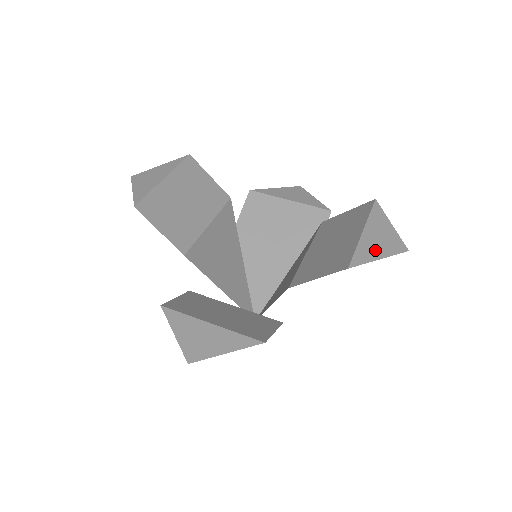
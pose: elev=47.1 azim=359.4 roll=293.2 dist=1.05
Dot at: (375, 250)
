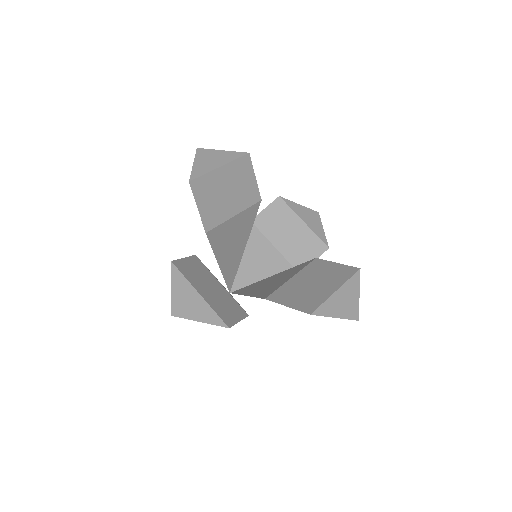
Dot at: (336, 309)
